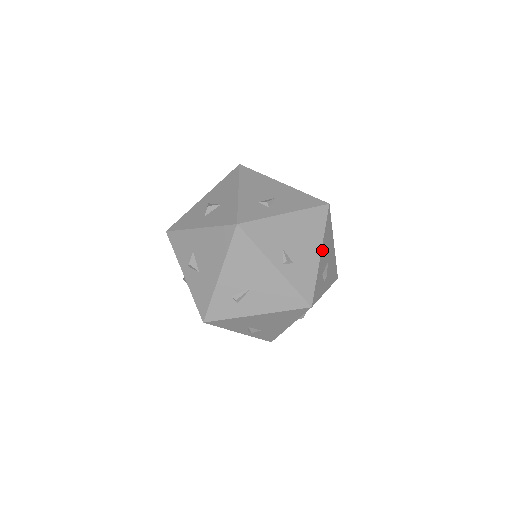
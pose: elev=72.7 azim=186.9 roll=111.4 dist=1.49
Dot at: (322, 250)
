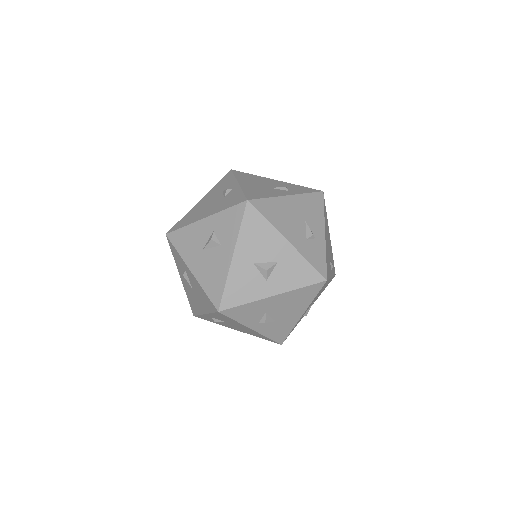
Dot at: occluded
